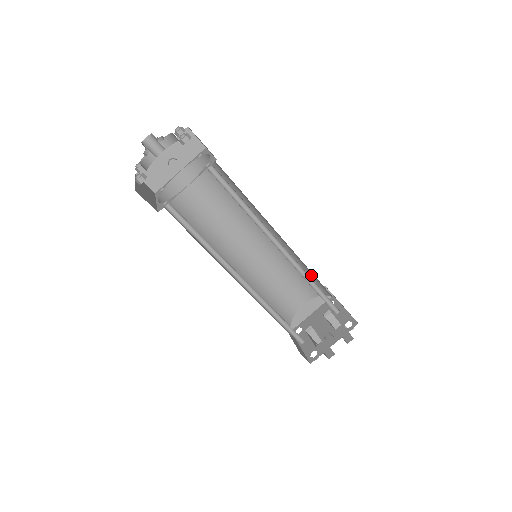
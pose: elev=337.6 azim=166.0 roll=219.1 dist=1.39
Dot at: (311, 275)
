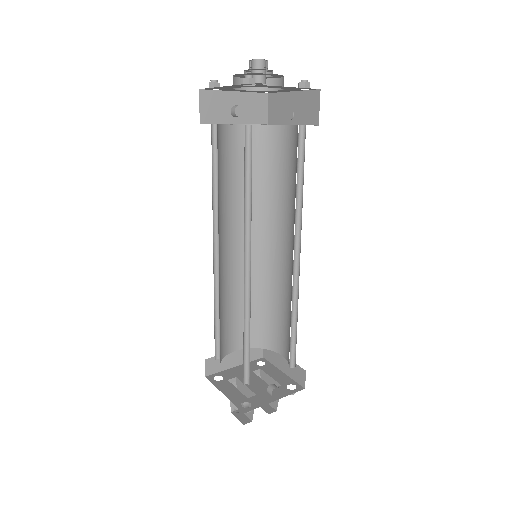
Dot at: (273, 316)
